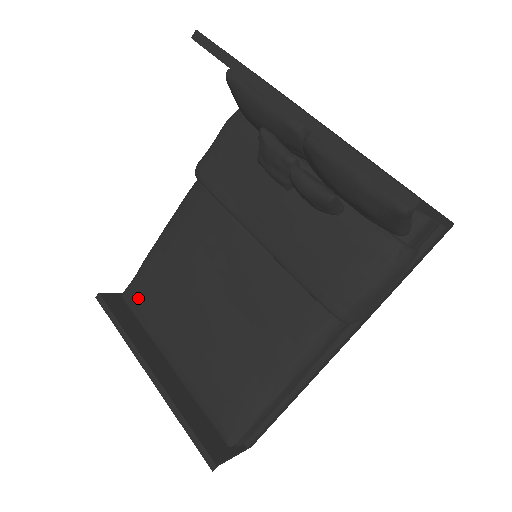
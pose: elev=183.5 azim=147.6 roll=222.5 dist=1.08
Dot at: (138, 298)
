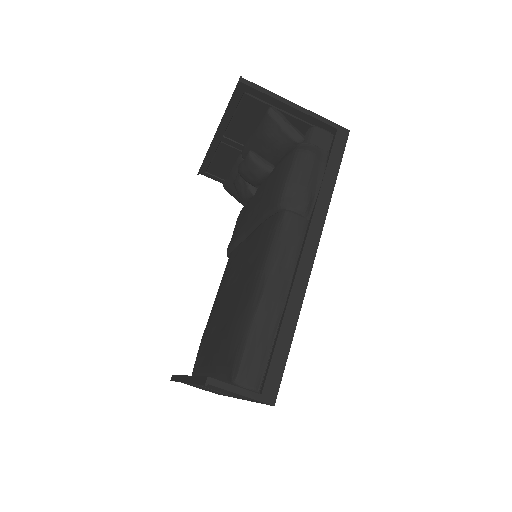
Dot at: (197, 360)
